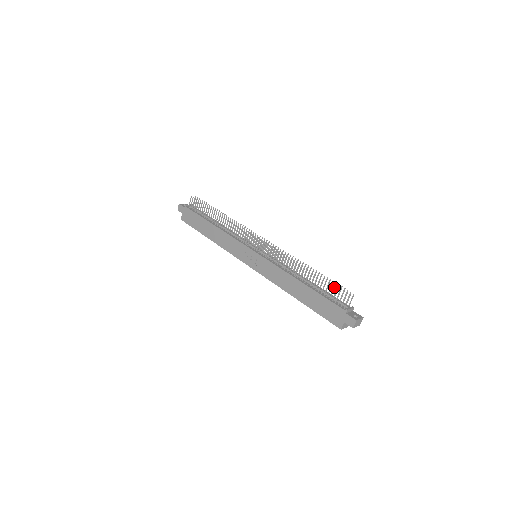
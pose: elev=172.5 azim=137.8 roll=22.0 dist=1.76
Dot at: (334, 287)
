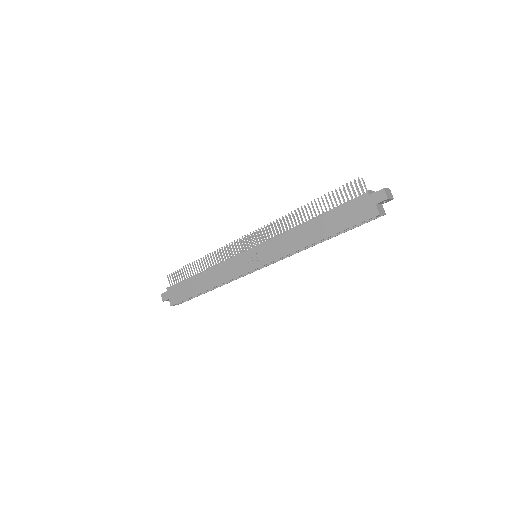
Dot at: (339, 189)
